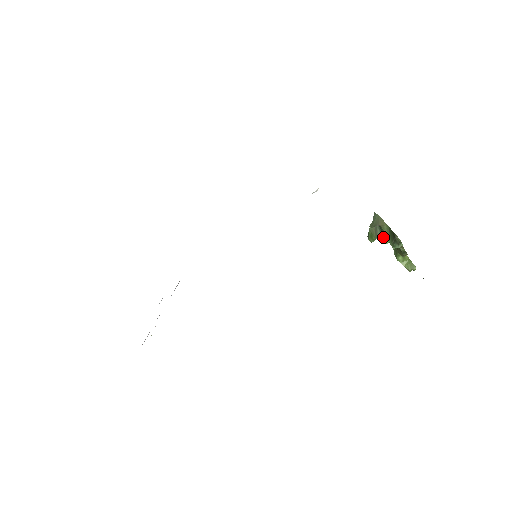
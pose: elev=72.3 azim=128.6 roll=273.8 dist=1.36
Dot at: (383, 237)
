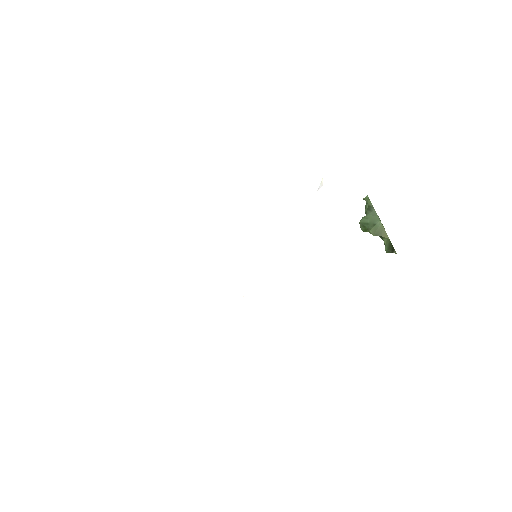
Dot at: occluded
